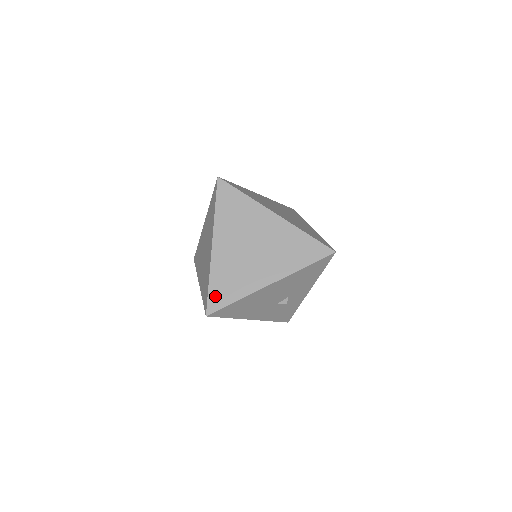
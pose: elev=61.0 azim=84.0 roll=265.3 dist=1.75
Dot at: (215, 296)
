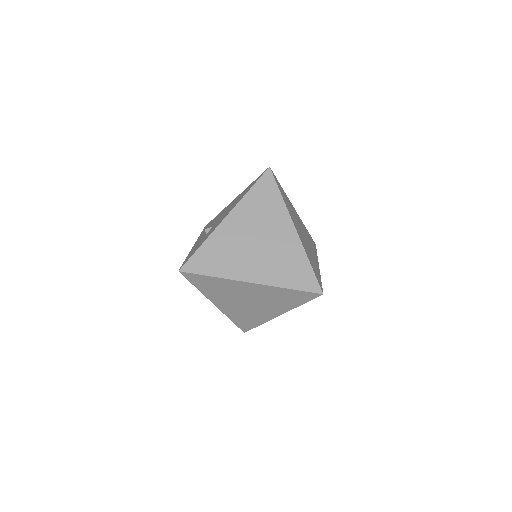
Dot at: (242, 325)
